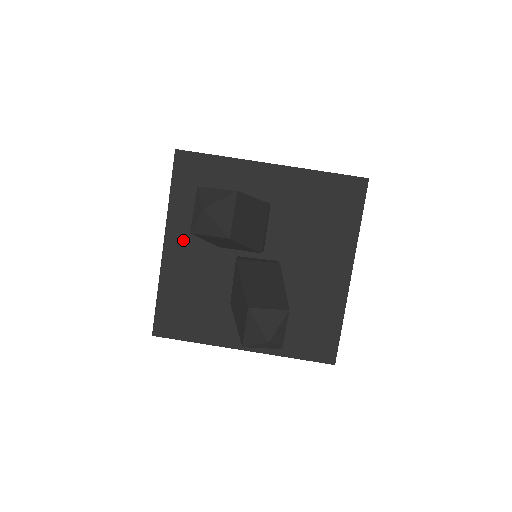
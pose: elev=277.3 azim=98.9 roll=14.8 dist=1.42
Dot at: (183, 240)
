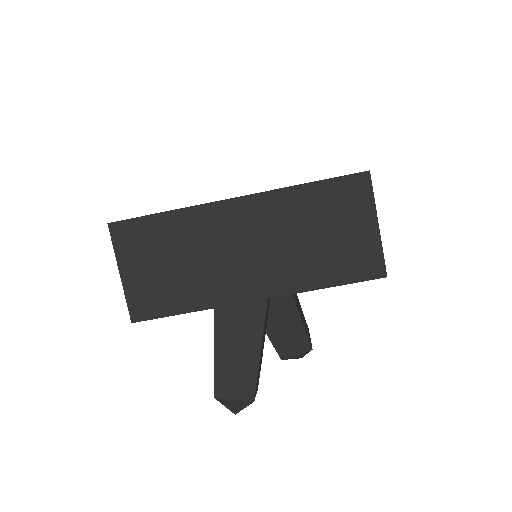
Dot at: occluded
